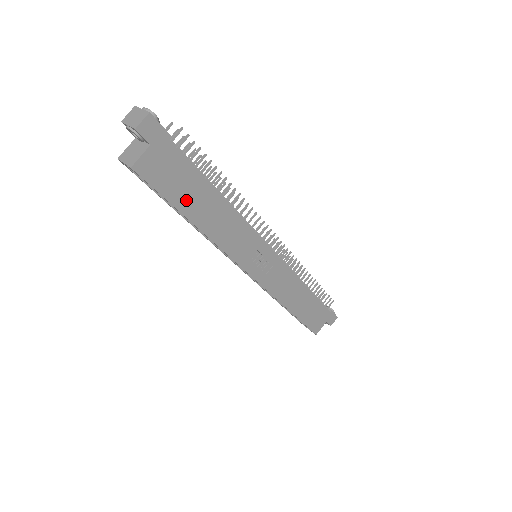
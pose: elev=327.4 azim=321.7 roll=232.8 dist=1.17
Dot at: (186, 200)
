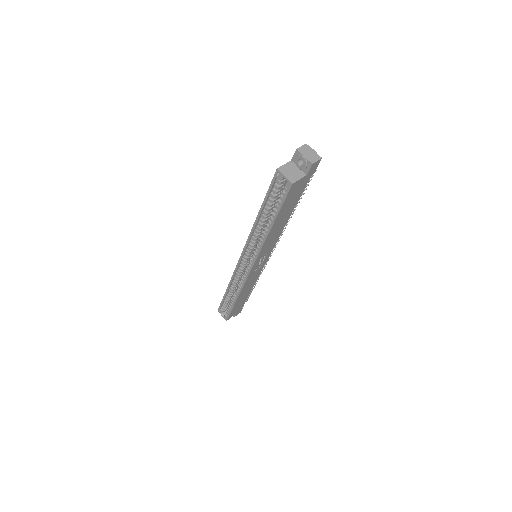
Dot at: (283, 212)
